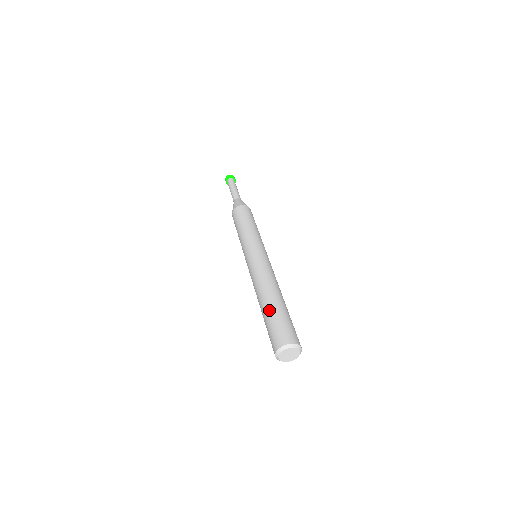
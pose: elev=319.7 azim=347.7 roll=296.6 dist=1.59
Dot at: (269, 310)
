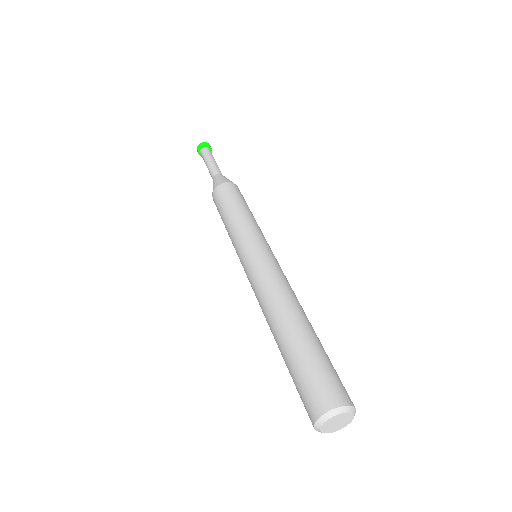
Dot at: (310, 339)
